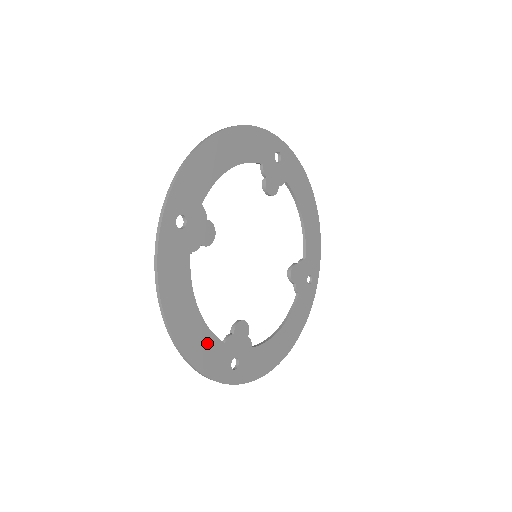
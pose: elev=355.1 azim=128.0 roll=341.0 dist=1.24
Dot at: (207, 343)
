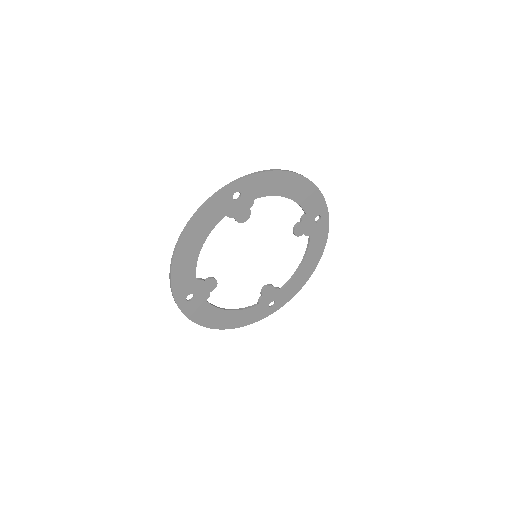
Dot at: (246, 314)
